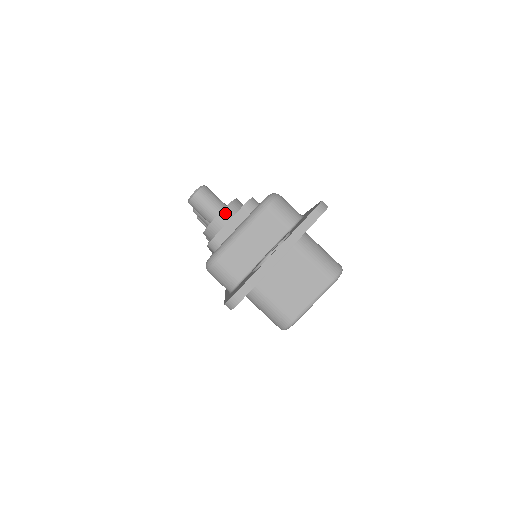
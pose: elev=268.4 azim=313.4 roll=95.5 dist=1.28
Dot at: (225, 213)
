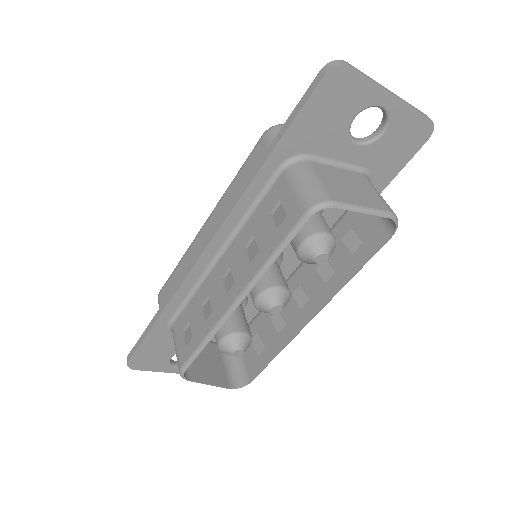
Dot at: occluded
